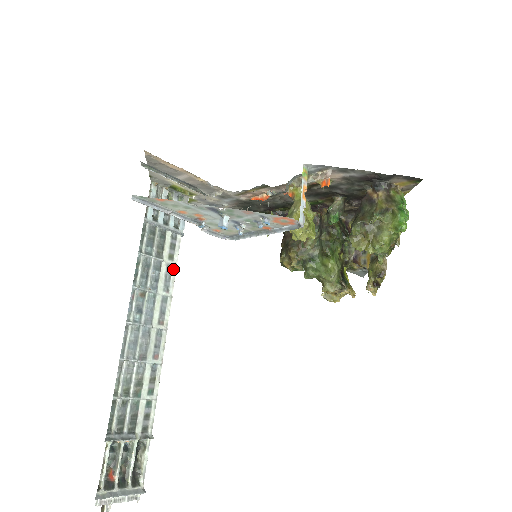
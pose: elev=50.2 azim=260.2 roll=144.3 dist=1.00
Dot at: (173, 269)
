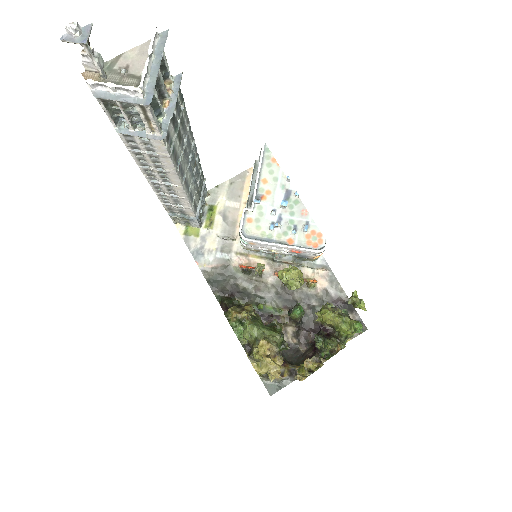
Dot at: (192, 203)
